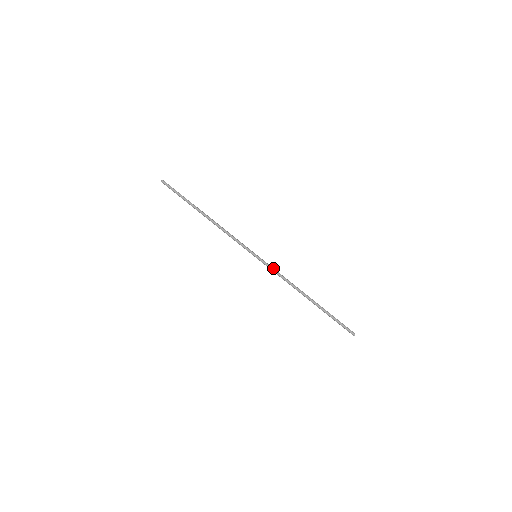
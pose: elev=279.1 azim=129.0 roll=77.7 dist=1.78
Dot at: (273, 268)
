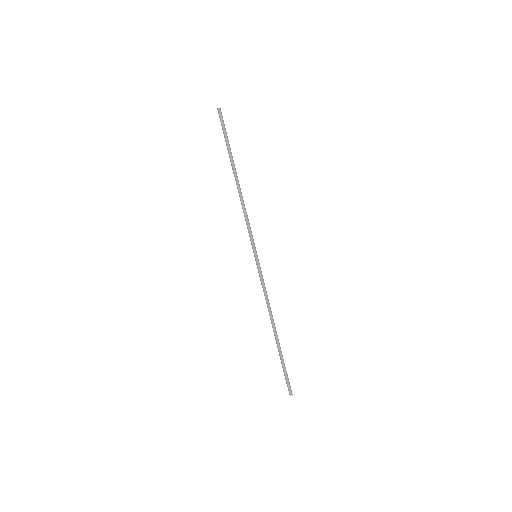
Dot at: (263, 280)
